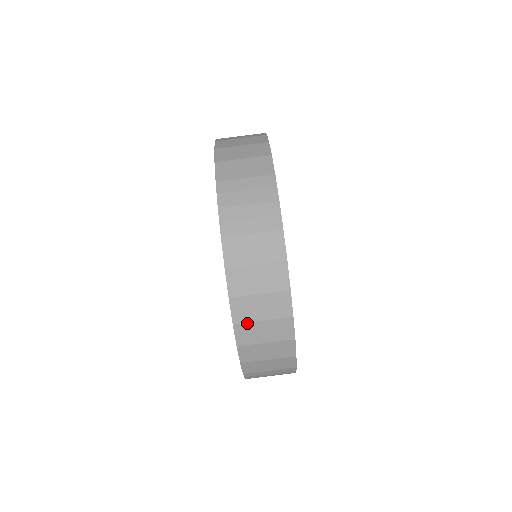
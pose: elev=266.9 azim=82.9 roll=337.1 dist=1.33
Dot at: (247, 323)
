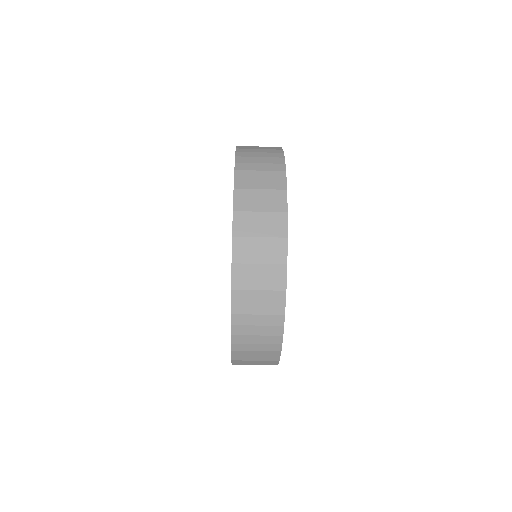
Dot at: occluded
